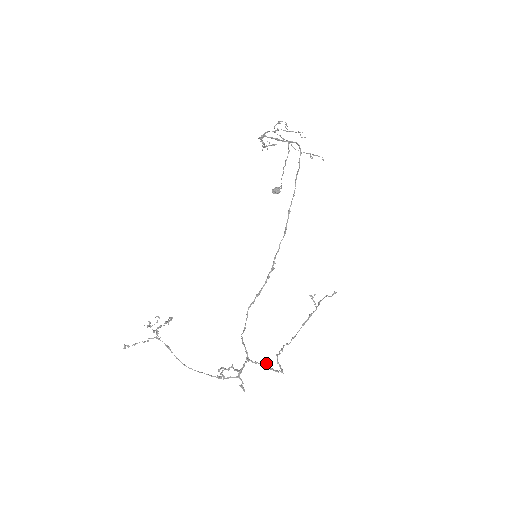
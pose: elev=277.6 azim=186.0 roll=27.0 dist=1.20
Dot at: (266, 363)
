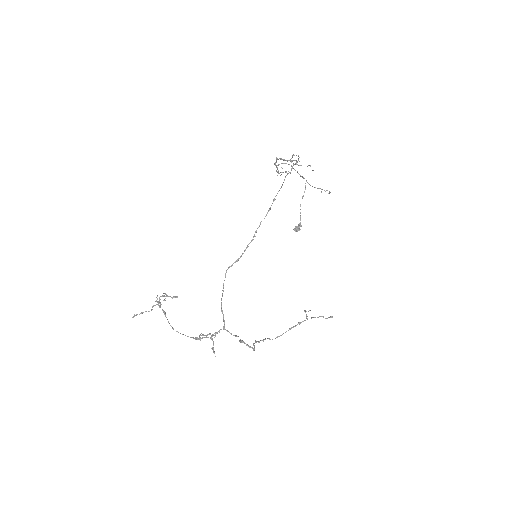
Dot at: occluded
